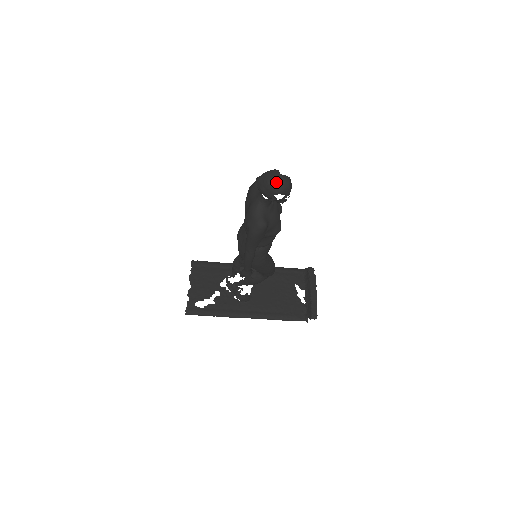
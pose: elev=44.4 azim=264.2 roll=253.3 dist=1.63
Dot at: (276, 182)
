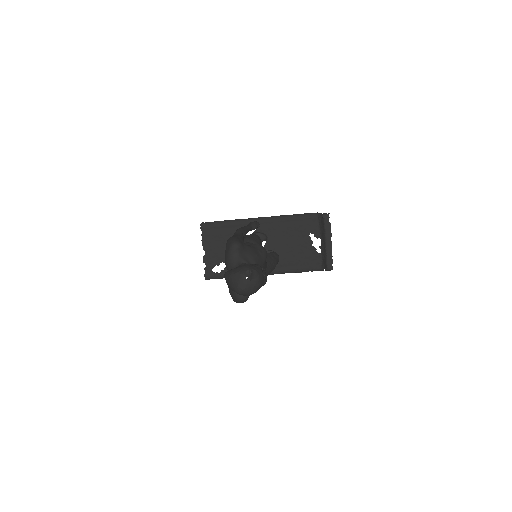
Dot at: (243, 291)
